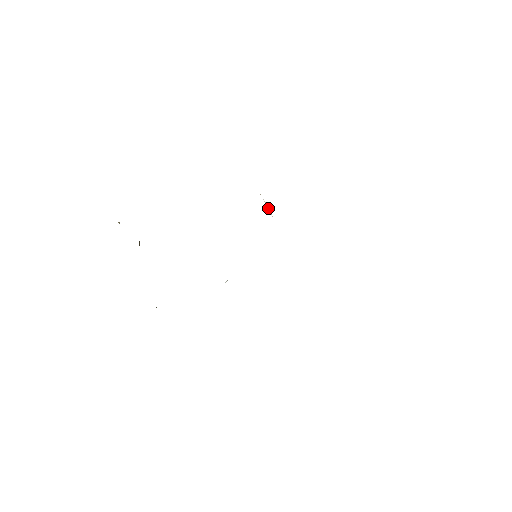
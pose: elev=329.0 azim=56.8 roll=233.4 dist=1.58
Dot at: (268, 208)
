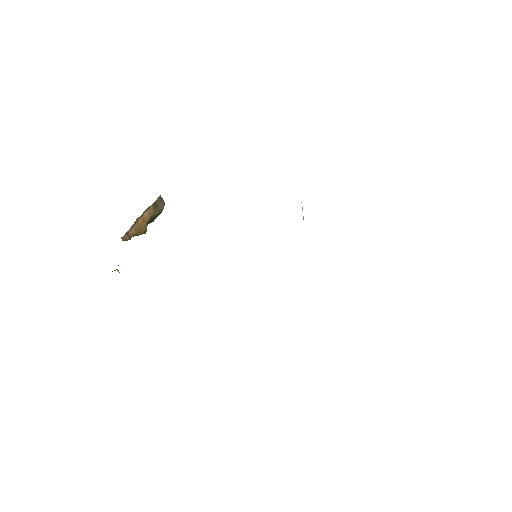
Dot at: occluded
